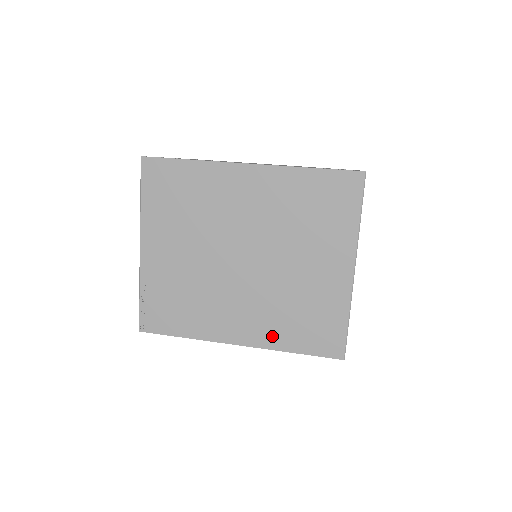
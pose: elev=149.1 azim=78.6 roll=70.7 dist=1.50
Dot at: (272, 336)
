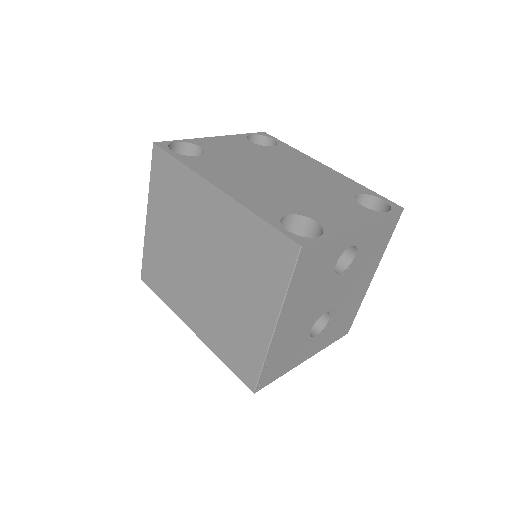
Dot at: (212, 339)
